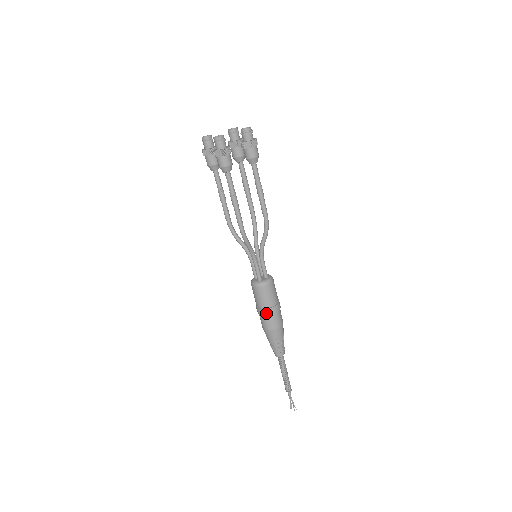
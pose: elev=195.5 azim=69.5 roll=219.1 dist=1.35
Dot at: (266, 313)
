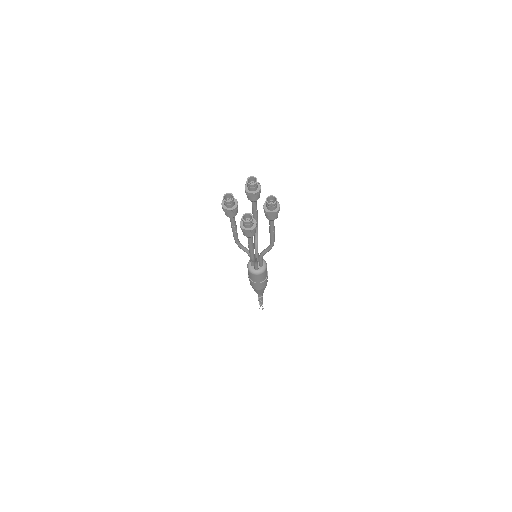
Dot at: (258, 285)
